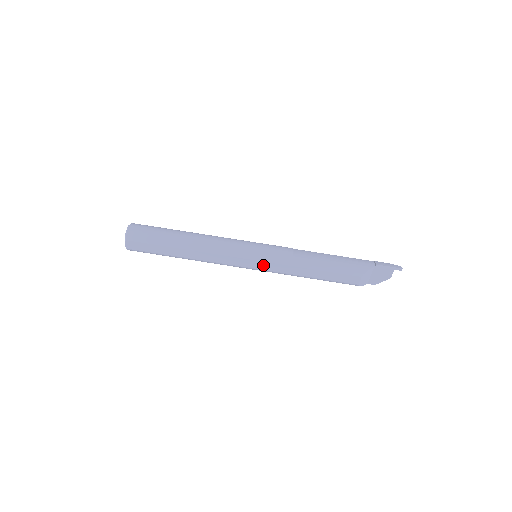
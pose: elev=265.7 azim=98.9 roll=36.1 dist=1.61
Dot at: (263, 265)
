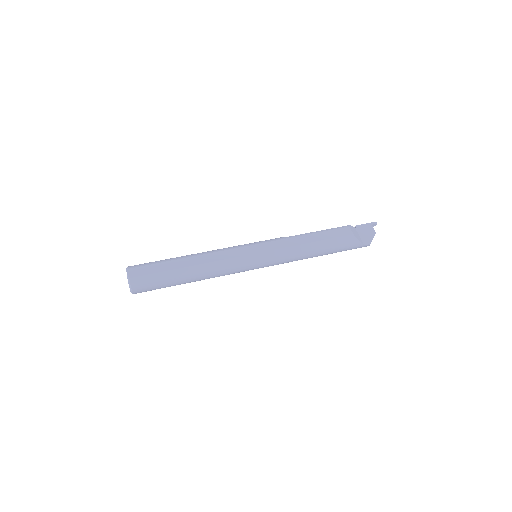
Dot at: (264, 247)
